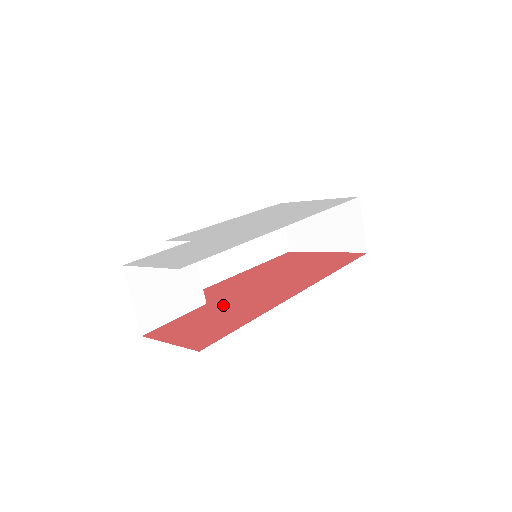
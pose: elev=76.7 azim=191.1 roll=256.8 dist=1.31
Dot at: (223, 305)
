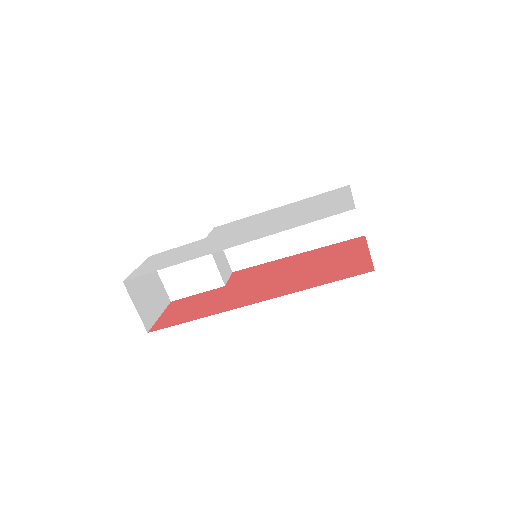
Dot at: (222, 293)
